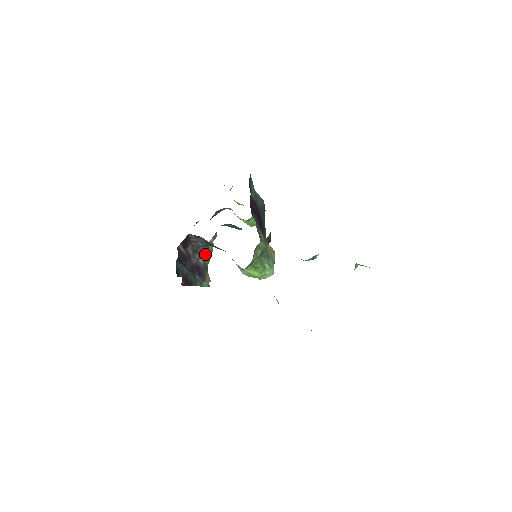
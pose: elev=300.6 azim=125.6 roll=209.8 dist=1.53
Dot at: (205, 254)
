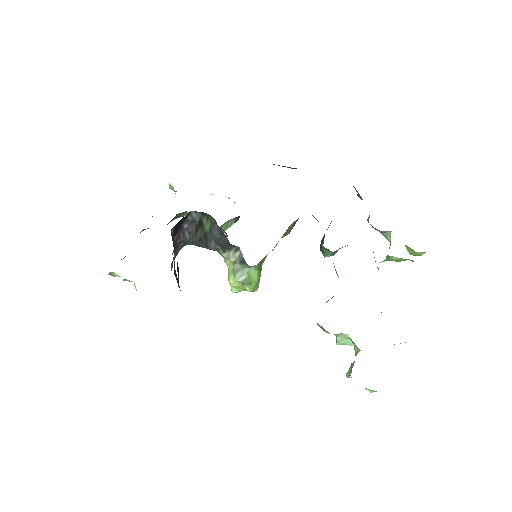
Dot at: occluded
